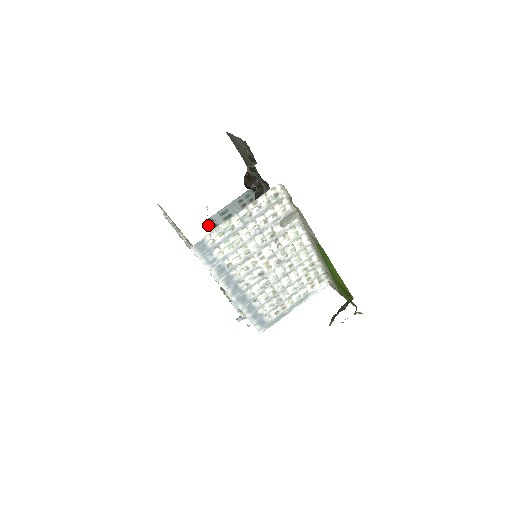
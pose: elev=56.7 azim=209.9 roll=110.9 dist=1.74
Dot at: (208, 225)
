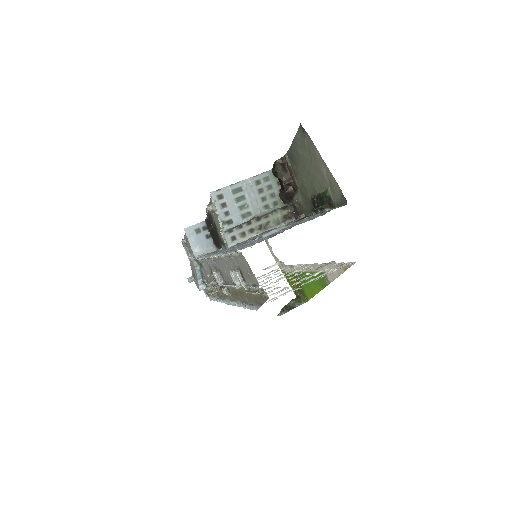
Dot at: (216, 201)
